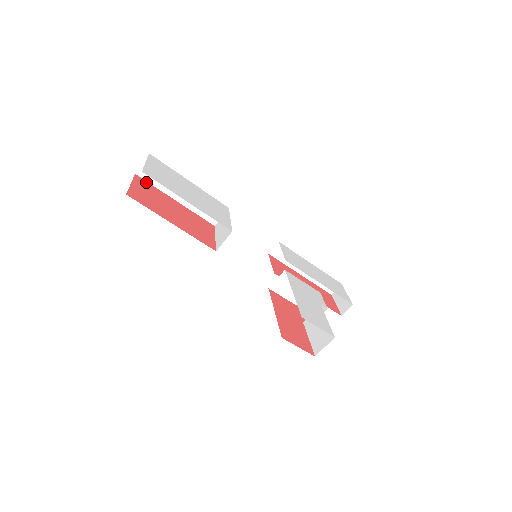
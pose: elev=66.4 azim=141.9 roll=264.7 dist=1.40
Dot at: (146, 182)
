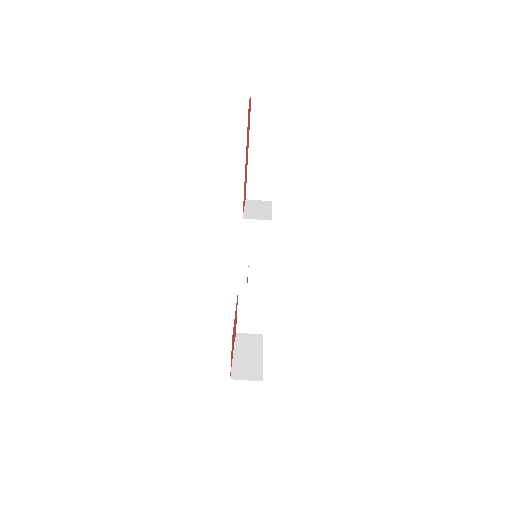
Dot at: (251, 110)
